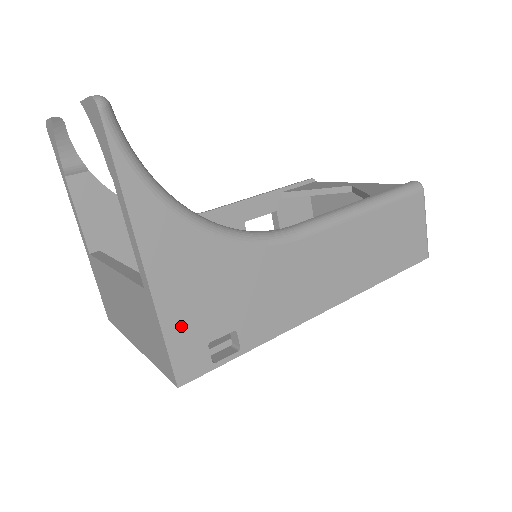
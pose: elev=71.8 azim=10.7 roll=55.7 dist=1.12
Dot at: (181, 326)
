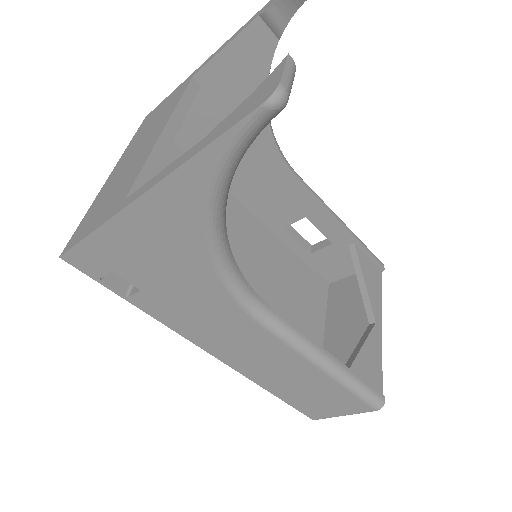
Dot at: (109, 247)
